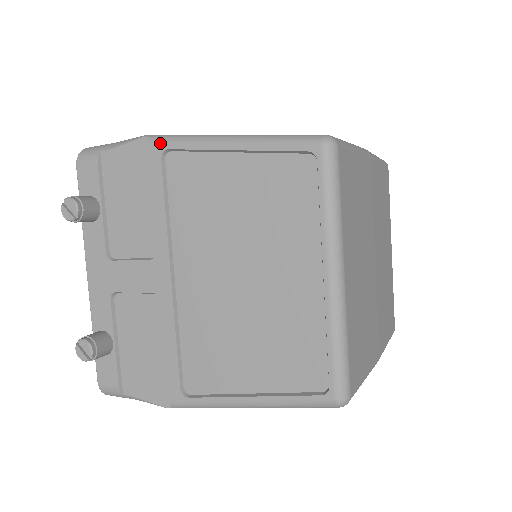
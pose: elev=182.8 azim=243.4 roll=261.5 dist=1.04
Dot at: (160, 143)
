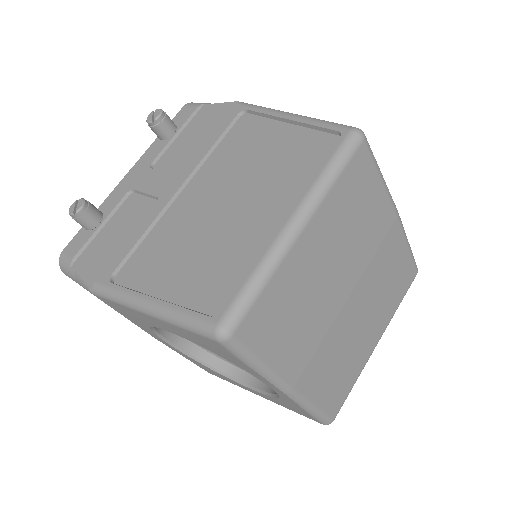
Dot at: (245, 105)
